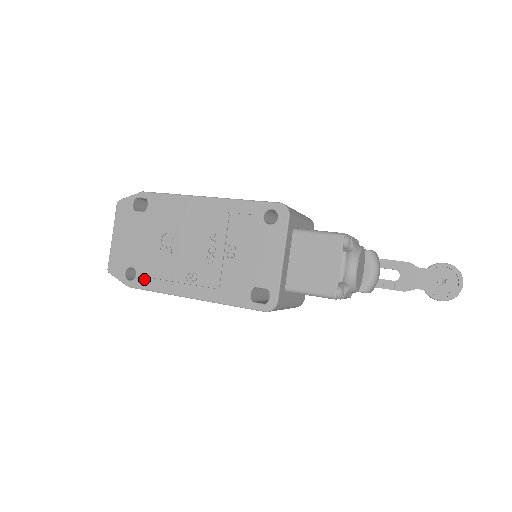
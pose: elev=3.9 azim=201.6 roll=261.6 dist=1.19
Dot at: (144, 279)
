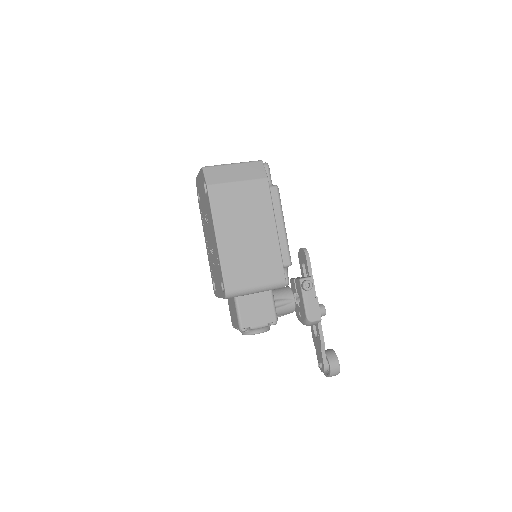
Dot at: (200, 208)
